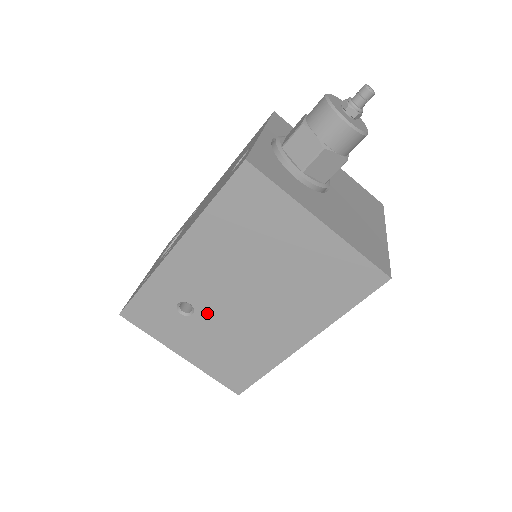
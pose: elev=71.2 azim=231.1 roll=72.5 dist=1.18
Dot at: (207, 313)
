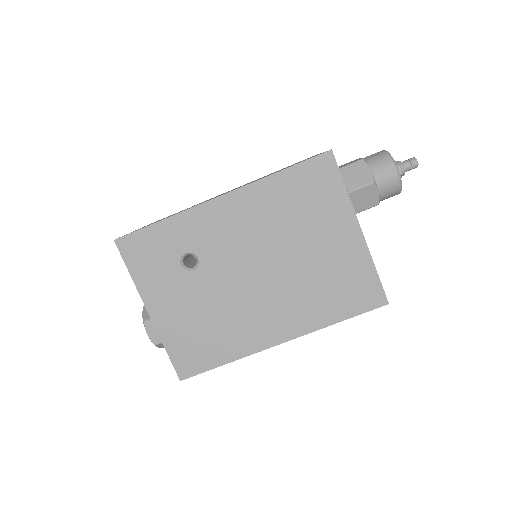
Dot at: (209, 274)
